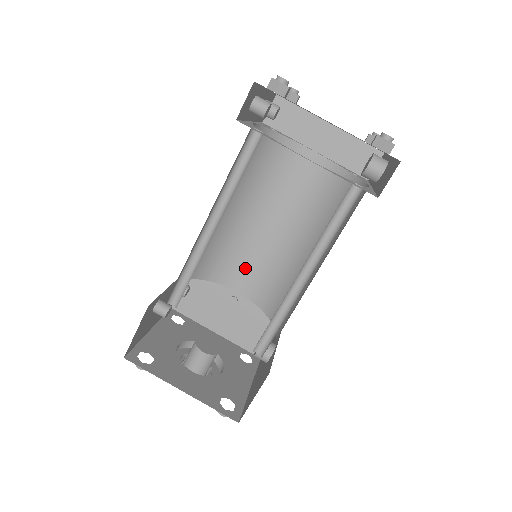
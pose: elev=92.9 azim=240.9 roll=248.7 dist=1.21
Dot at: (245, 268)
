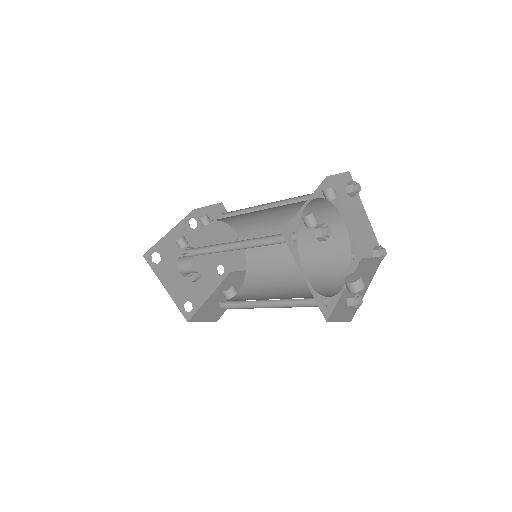
Dot at: (253, 232)
